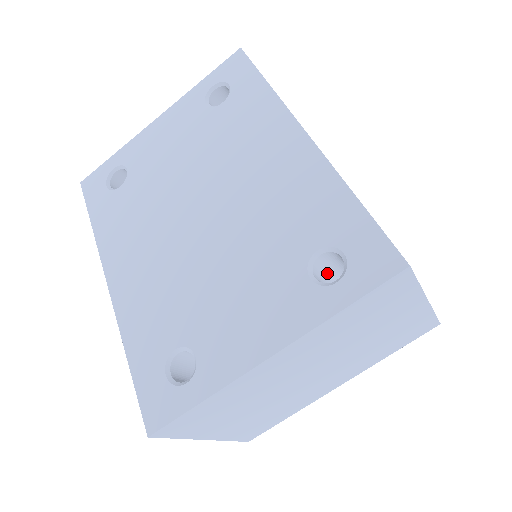
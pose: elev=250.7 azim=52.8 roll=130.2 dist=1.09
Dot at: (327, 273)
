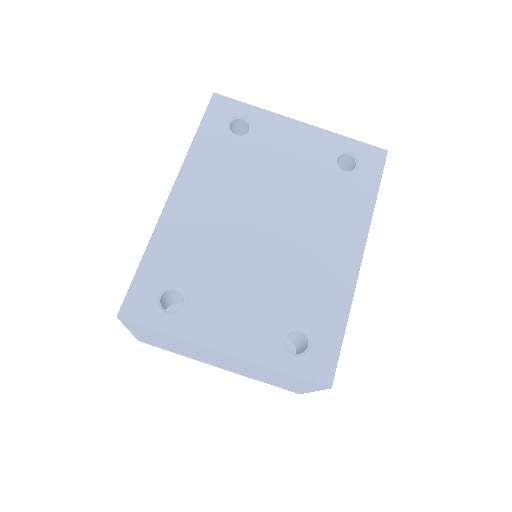
Dot at: (290, 335)
